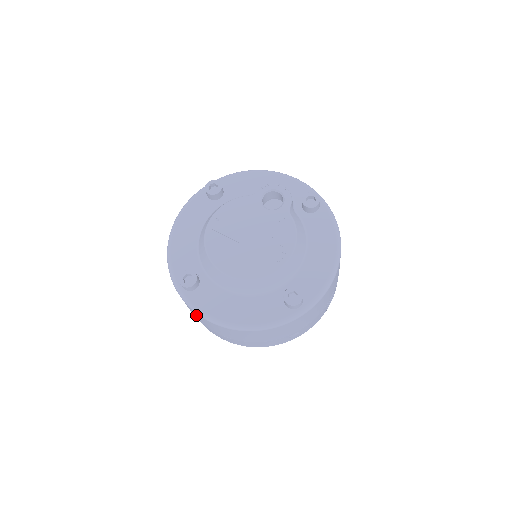
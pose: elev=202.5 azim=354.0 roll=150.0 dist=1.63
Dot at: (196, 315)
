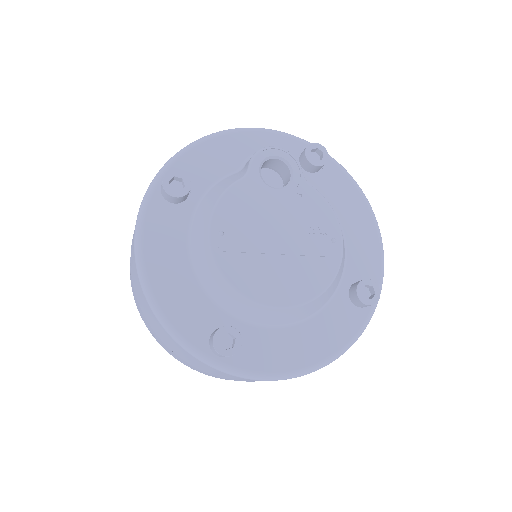
Dot at: (241, 379)
